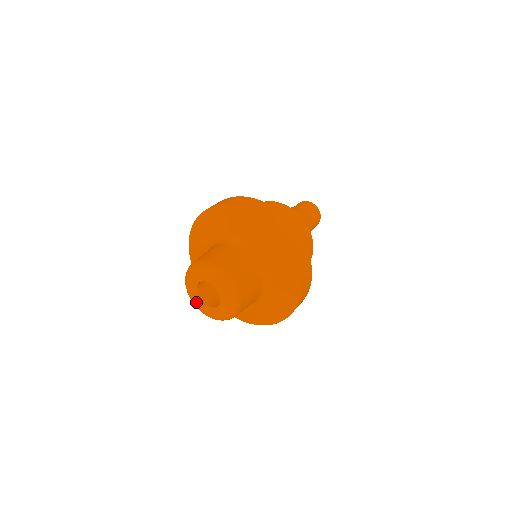
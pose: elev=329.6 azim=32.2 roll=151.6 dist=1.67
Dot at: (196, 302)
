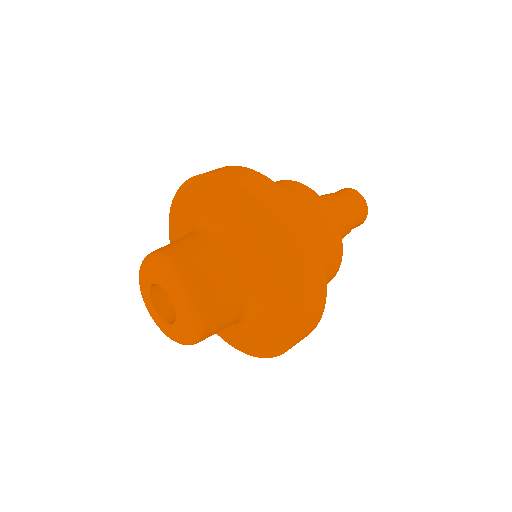
Dot at: (160, 326)
